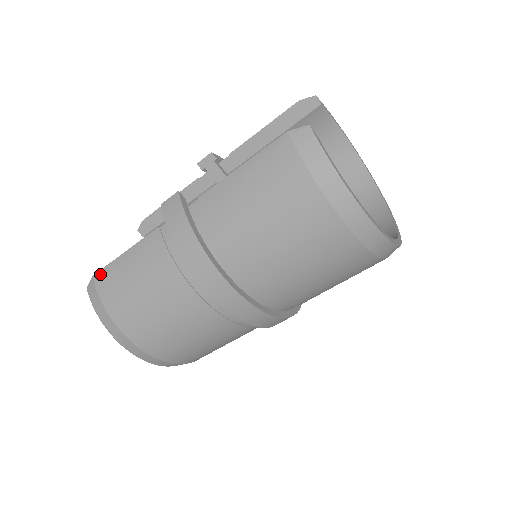
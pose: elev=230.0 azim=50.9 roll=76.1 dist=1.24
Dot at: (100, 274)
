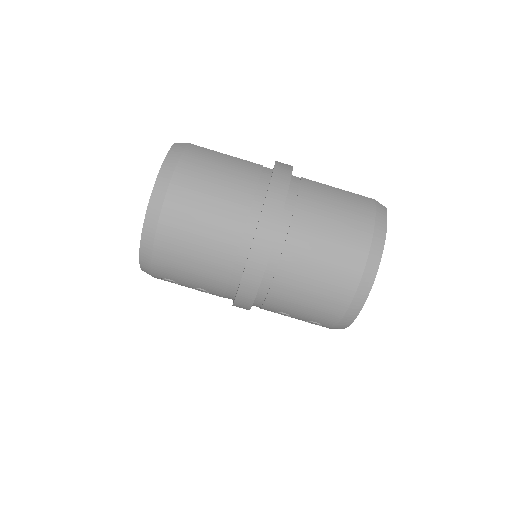
Dot at: (197, 146)
